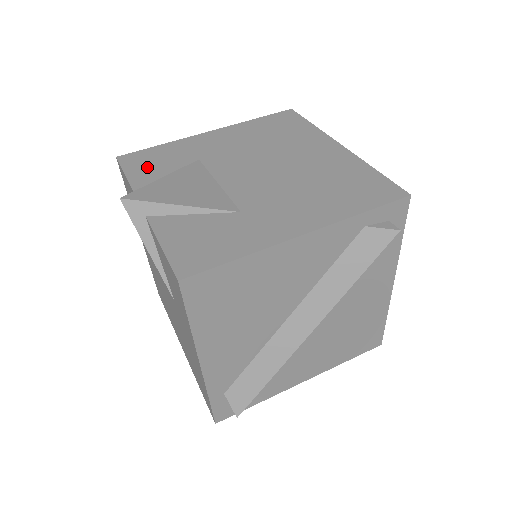
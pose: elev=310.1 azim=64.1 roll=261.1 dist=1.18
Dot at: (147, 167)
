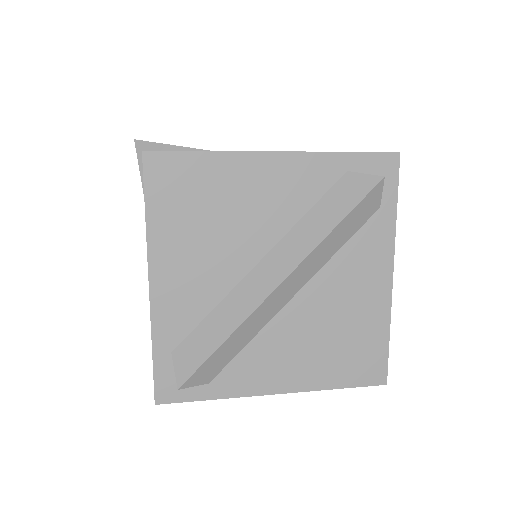
Dot at: occluded
